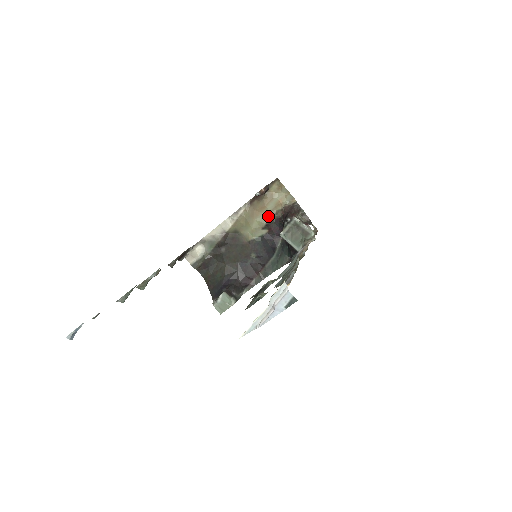
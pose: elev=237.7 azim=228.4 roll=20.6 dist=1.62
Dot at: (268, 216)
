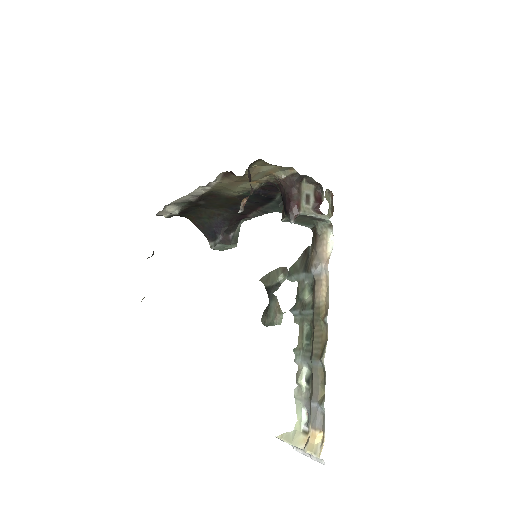
Dot at: (256, 182)
